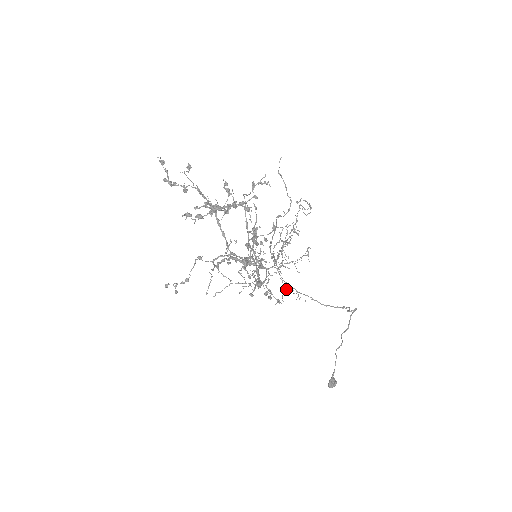
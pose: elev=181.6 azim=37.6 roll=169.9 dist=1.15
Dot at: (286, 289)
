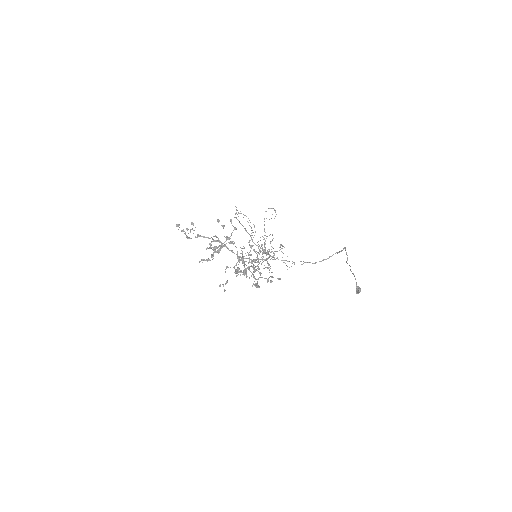
Dot at: occluded
